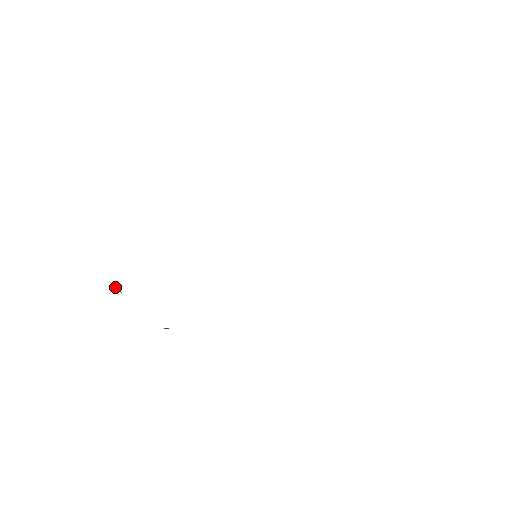
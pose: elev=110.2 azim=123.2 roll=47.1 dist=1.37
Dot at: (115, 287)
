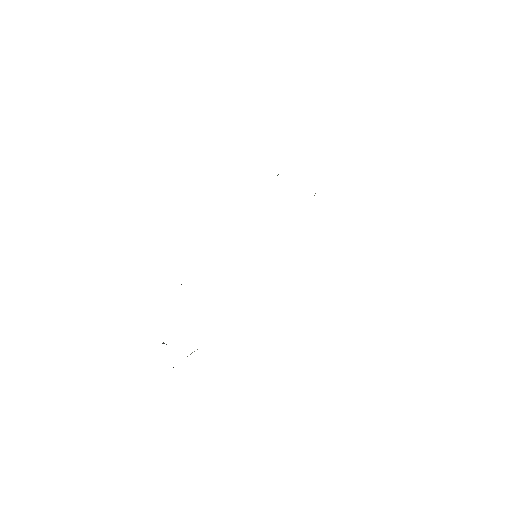
Dot at: occluded
